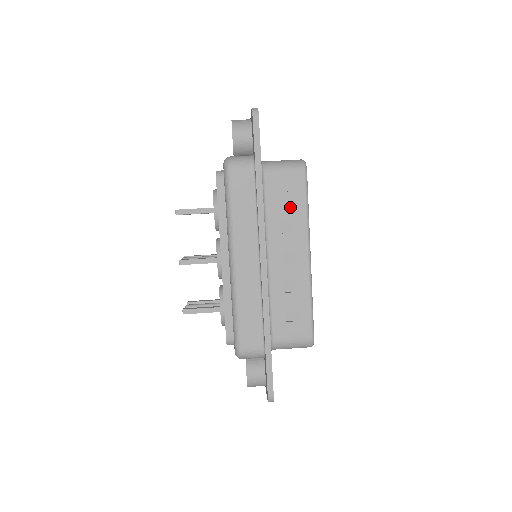
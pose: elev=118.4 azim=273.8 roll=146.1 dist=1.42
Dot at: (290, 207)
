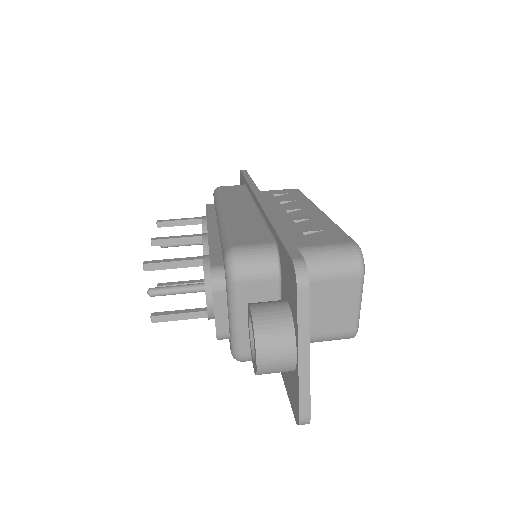
Dot at: (287, 197)
